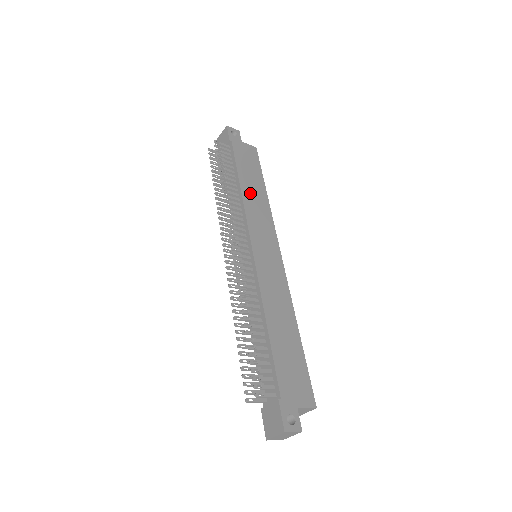
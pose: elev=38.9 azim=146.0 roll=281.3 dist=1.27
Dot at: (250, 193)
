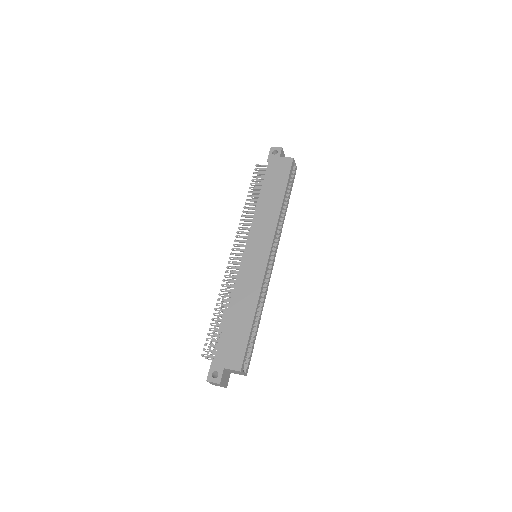
Dot at: (265, 205)
